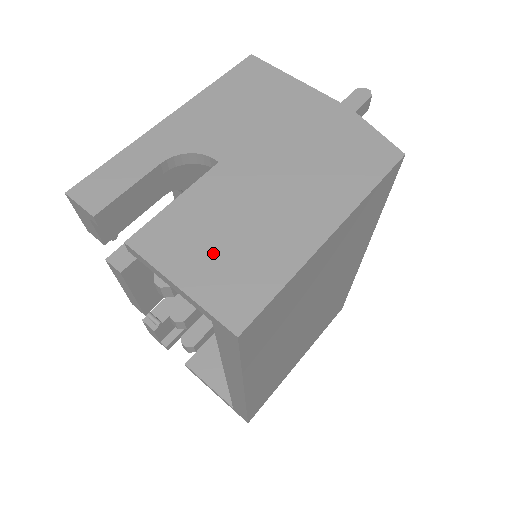
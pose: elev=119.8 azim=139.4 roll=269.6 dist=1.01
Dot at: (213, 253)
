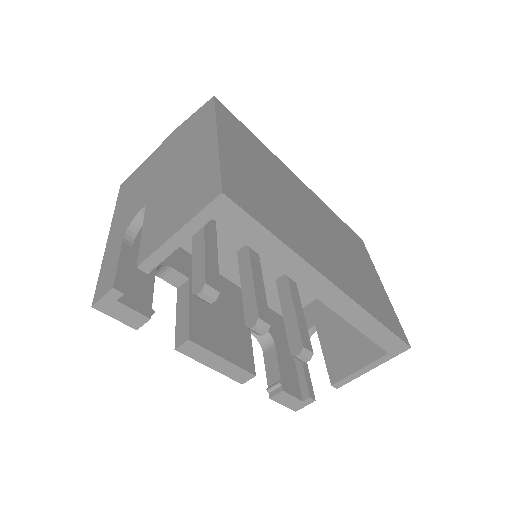
Dot at: (178, 208)
